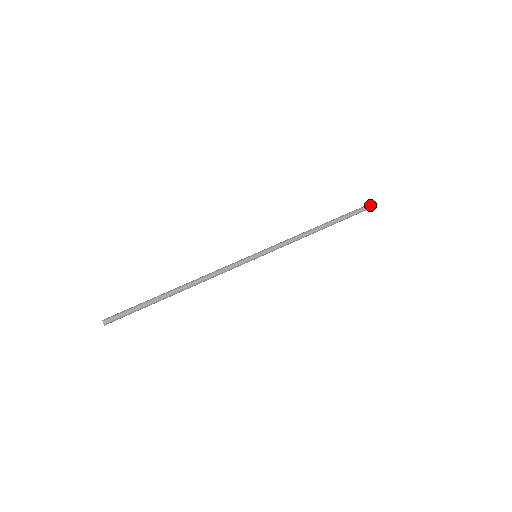
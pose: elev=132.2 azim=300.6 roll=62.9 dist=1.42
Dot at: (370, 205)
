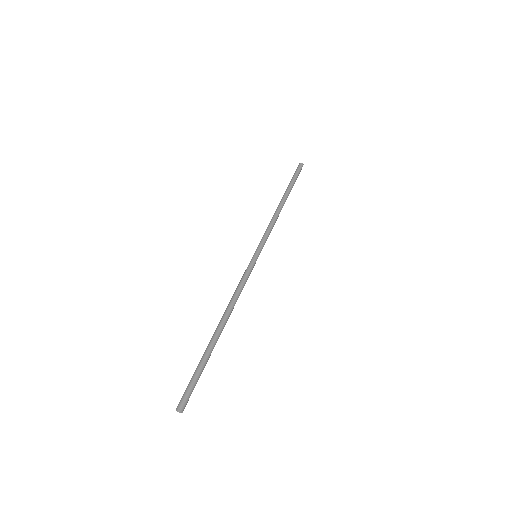
Dot at: (300, 167)
